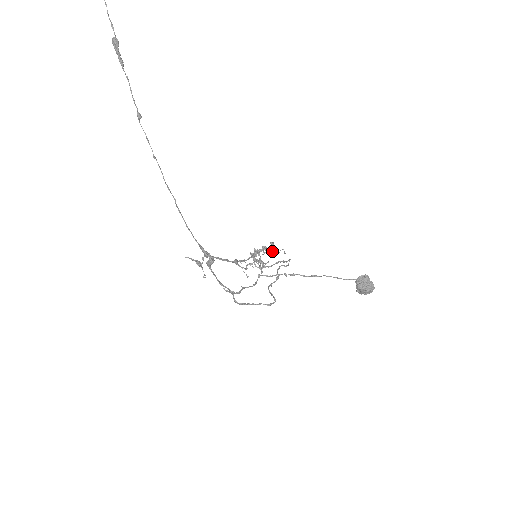
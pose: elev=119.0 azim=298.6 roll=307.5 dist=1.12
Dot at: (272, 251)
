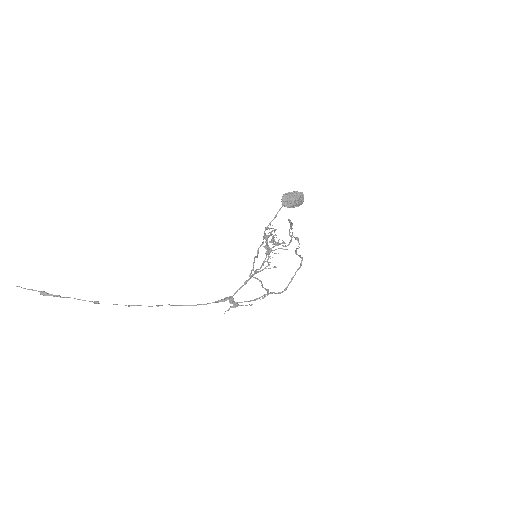
Dot at: (270, 234)
